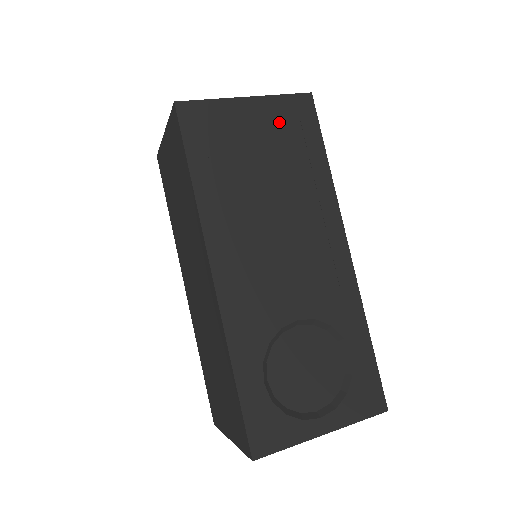
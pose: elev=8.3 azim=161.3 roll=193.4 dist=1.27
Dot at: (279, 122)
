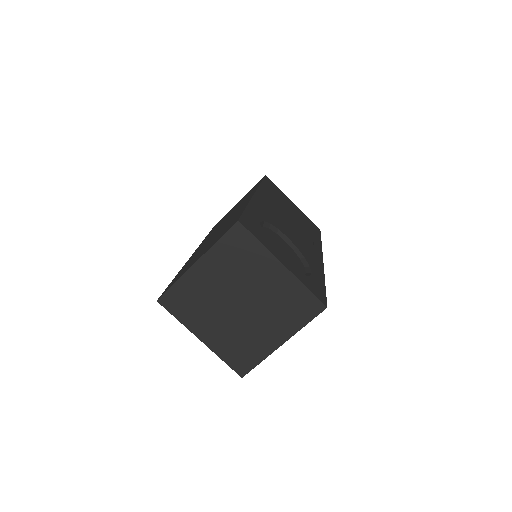
Dot at: (304, 218)
